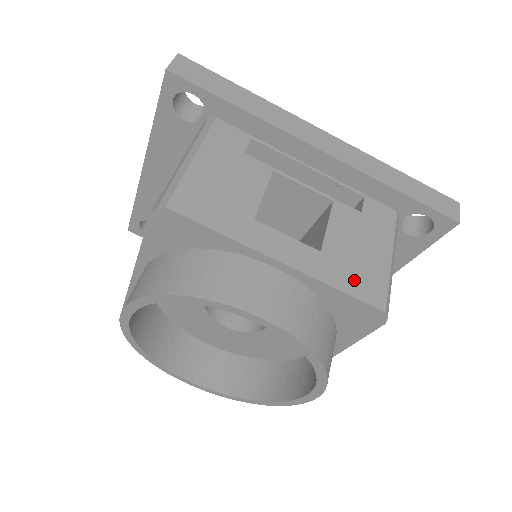
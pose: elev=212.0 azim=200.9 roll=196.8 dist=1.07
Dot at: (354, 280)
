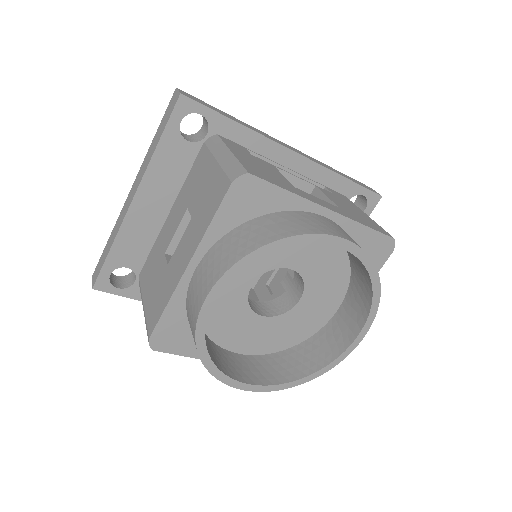
Dot at: (367, 223)
